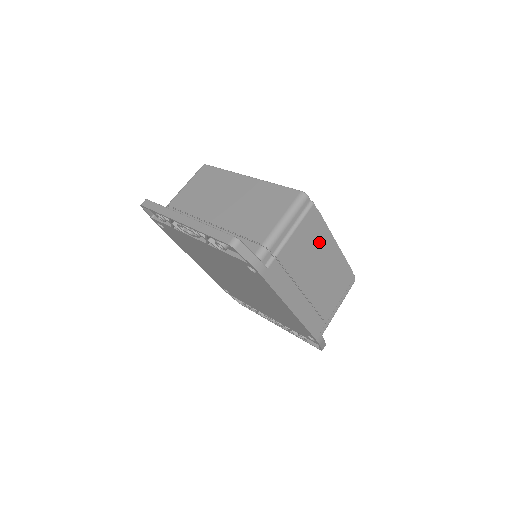
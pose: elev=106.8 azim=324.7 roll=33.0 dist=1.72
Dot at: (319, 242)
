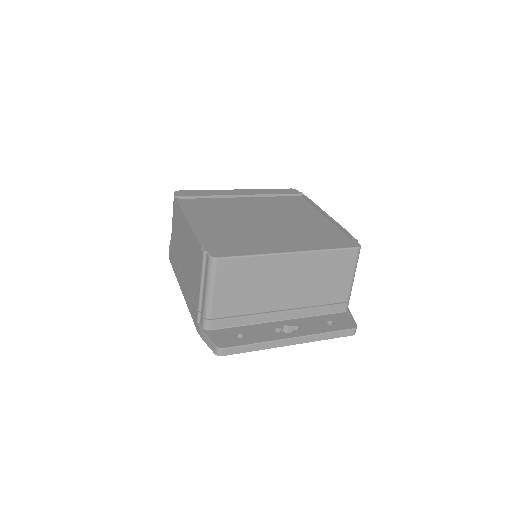
Dot at: occluded
